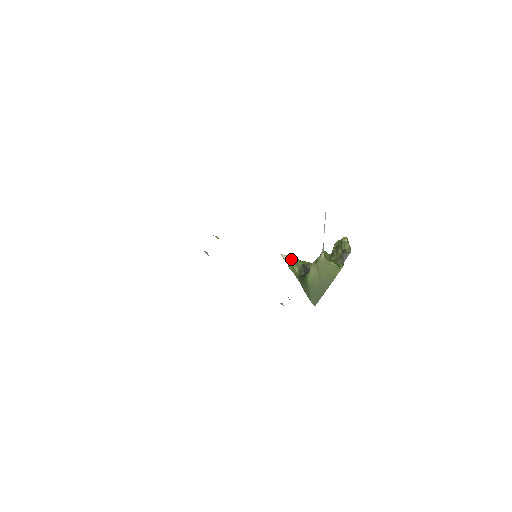
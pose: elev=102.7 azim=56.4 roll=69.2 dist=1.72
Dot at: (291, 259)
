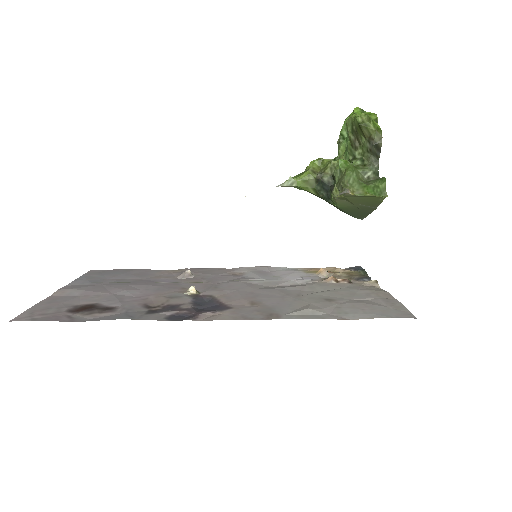
Dot at: (295, 181)
